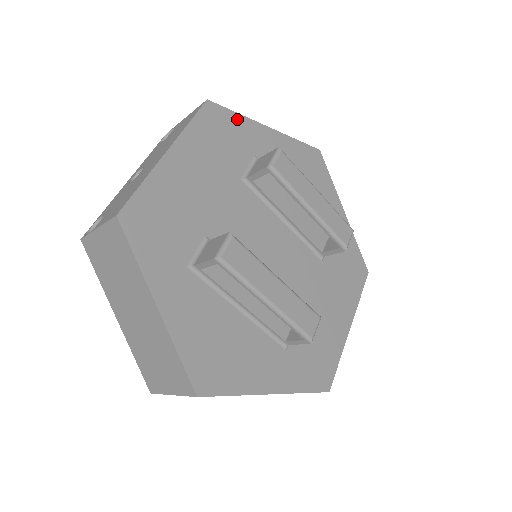
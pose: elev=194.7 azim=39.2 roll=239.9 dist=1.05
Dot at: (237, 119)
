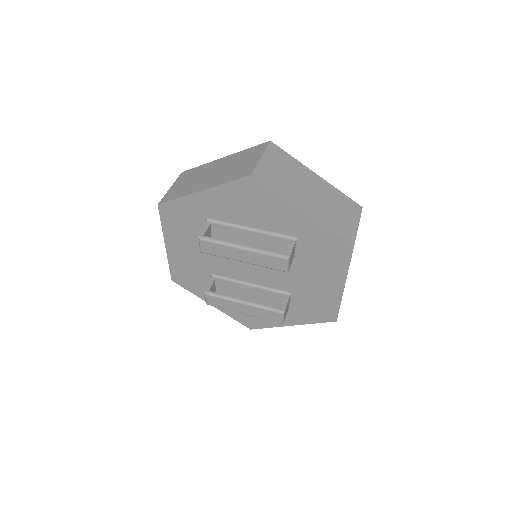
Dot at: (180, 203)
